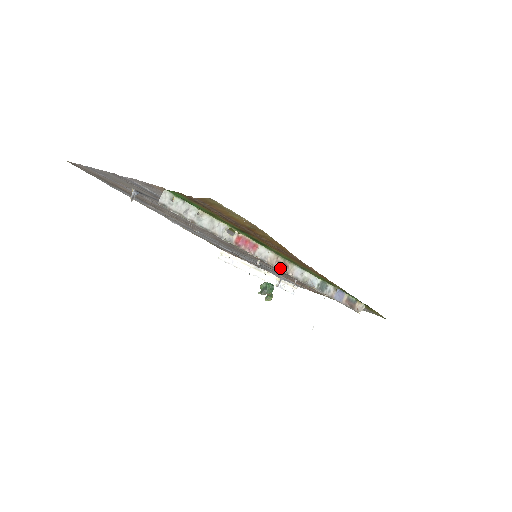
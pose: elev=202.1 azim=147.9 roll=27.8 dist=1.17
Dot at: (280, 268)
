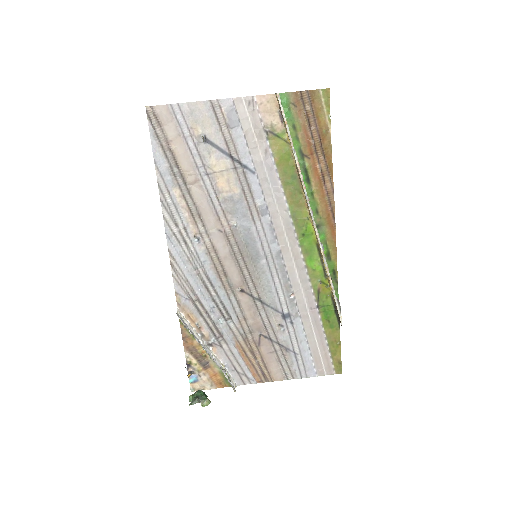
Dot at: (312, 211)
